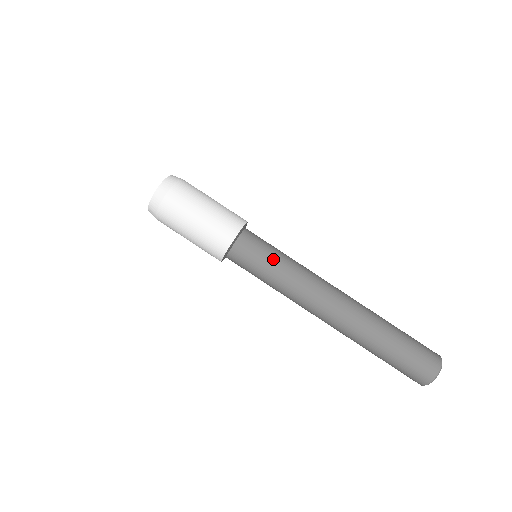
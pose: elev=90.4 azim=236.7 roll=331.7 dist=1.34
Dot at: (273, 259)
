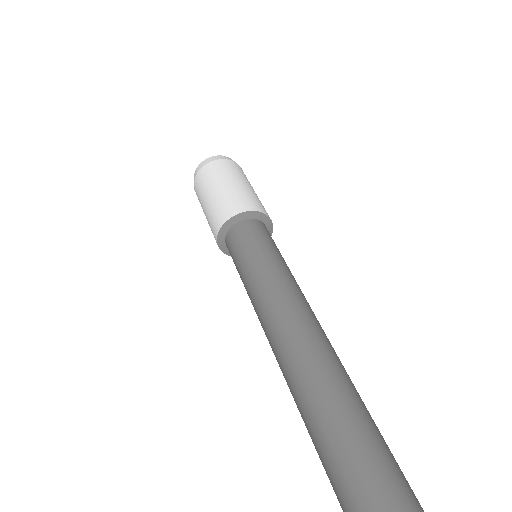
Dot at: (277, 253)
